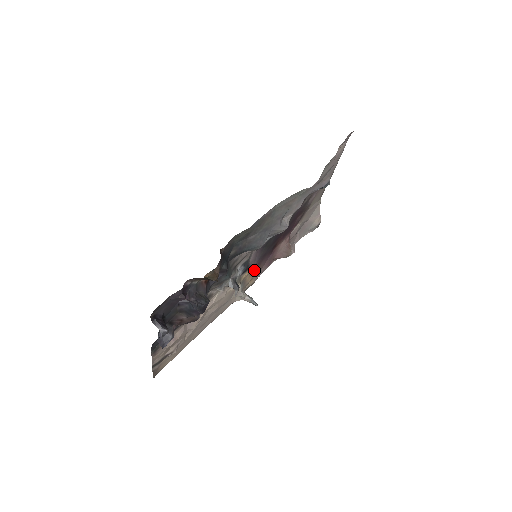
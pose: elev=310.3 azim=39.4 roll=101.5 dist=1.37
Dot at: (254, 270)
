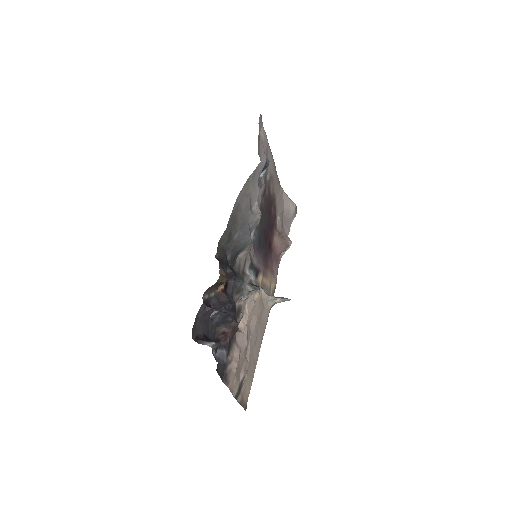
Dot at: (266, 272)
